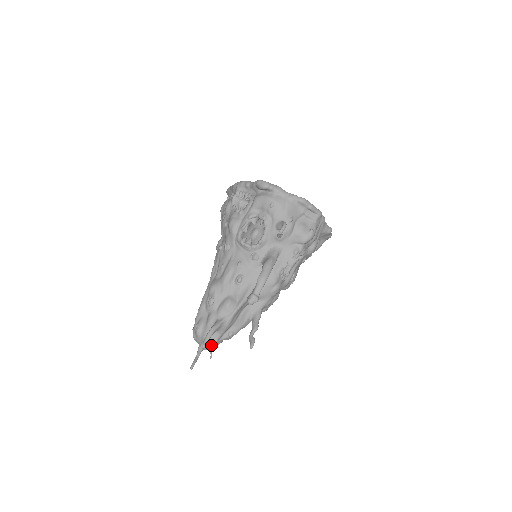
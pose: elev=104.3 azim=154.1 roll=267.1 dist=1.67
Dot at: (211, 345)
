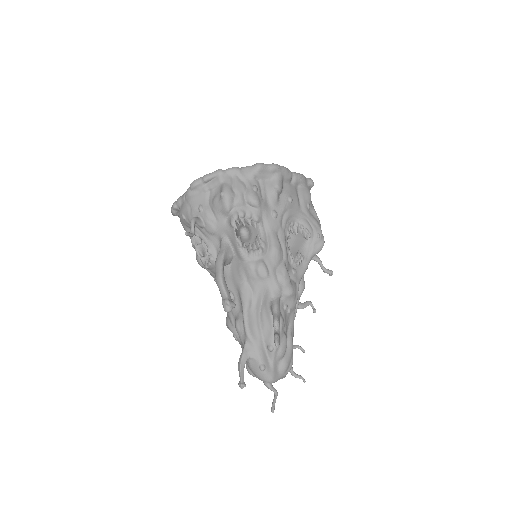
Dot at: (265, 375)
